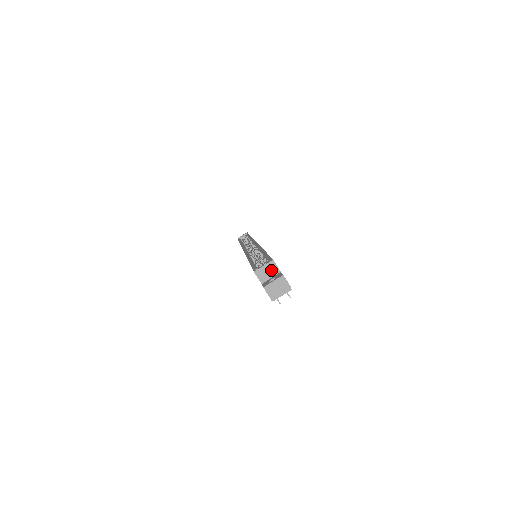
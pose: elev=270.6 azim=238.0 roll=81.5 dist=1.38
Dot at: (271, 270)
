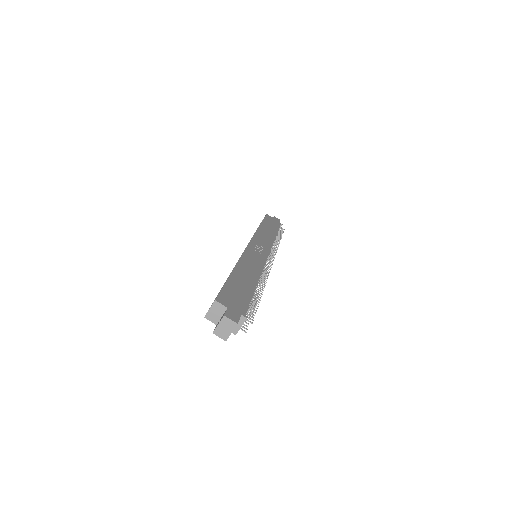
Dot at: (218, 310)
